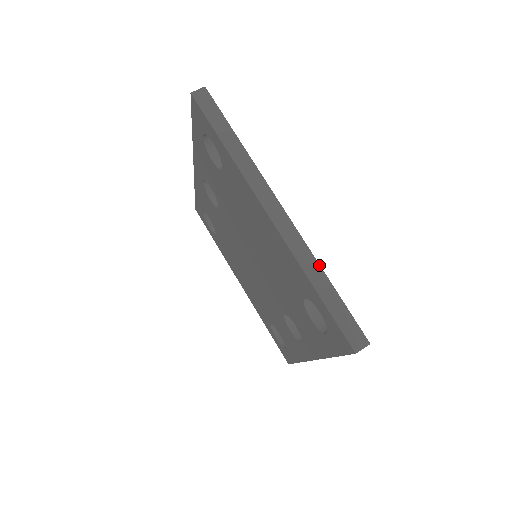
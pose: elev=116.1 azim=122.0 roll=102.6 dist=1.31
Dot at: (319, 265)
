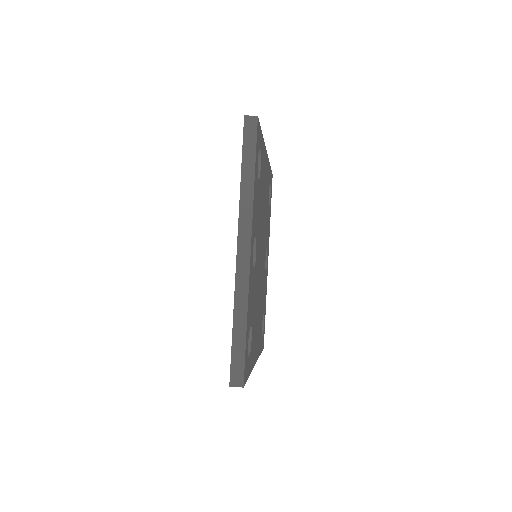
Dot at: (263, 138)
